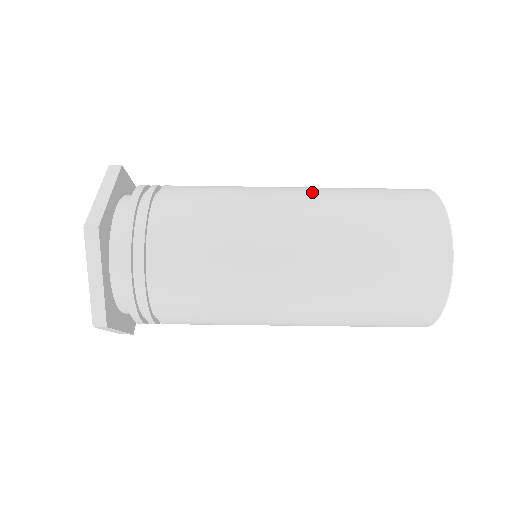
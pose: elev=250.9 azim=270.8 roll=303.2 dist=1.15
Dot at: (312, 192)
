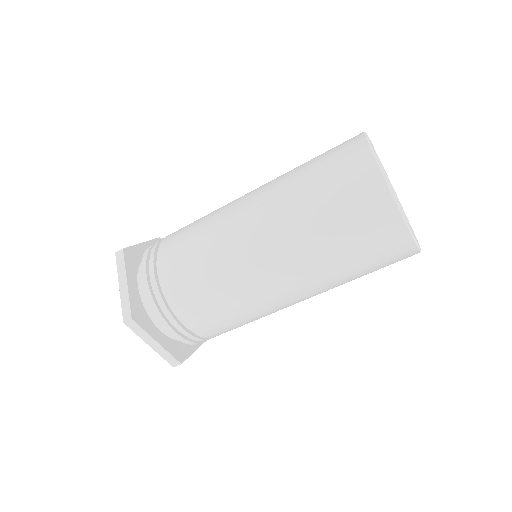
Dot at: occluded
